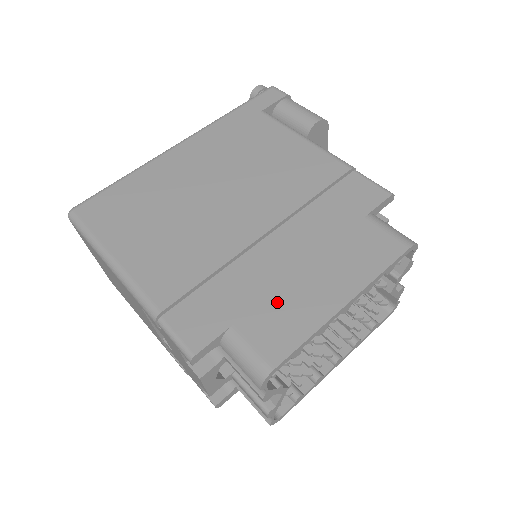
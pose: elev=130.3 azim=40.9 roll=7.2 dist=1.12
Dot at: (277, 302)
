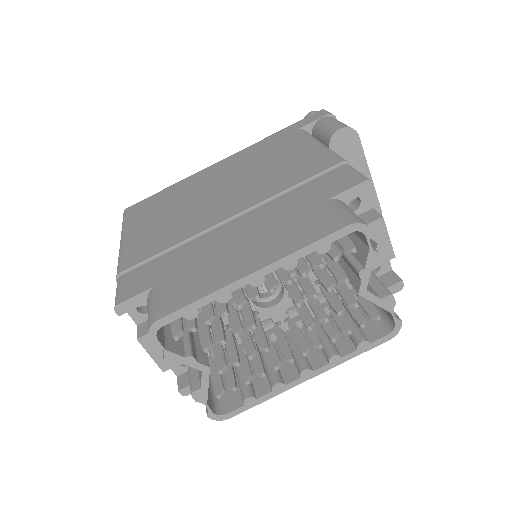
Dot at: (200, 269)
